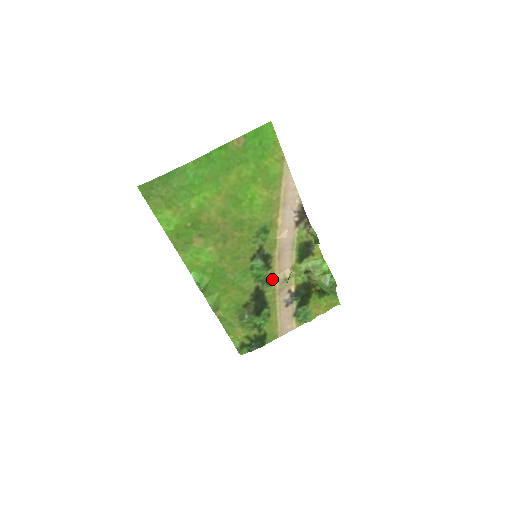
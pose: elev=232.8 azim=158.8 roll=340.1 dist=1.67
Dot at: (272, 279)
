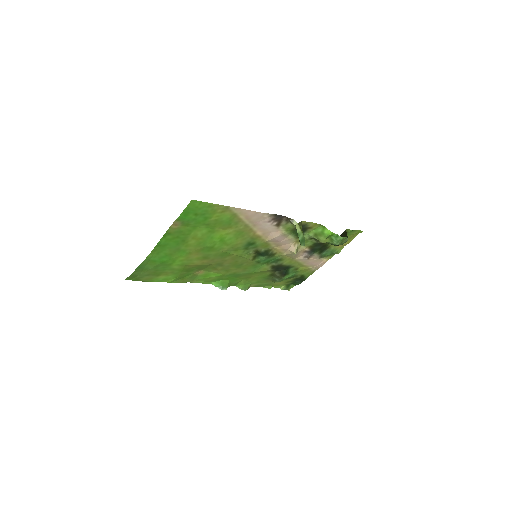
Dot at: (282, 256)
